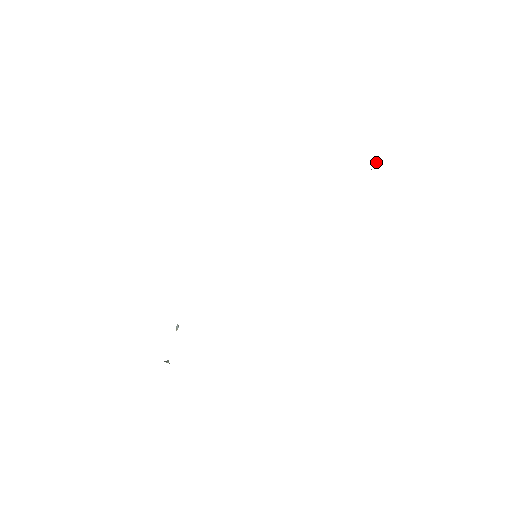
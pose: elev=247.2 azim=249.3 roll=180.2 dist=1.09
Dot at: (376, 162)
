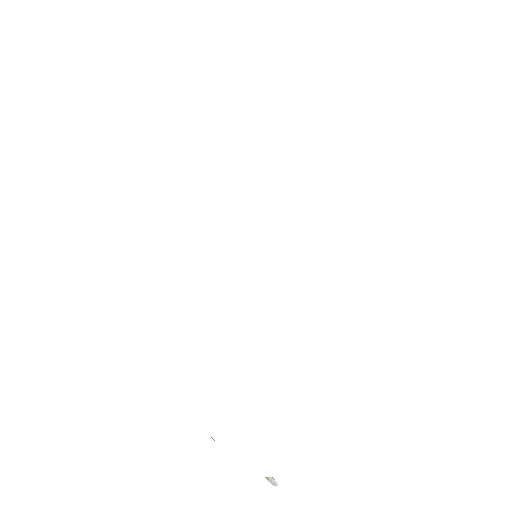
Dot at: occluded
